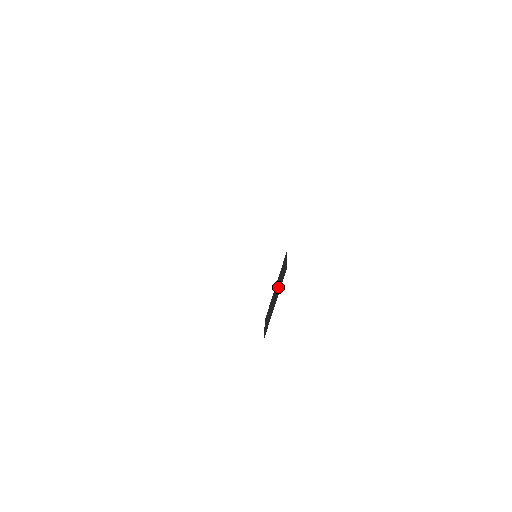
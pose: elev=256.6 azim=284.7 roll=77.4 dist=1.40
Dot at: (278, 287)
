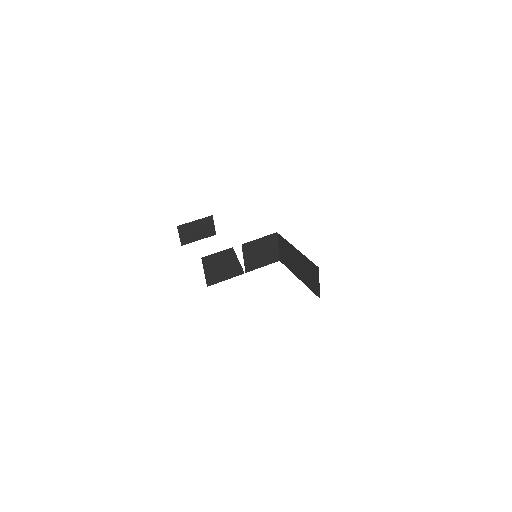
Dot at: (290, 255)
